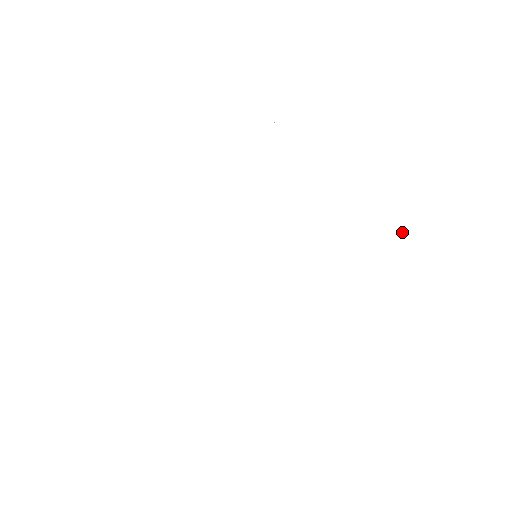
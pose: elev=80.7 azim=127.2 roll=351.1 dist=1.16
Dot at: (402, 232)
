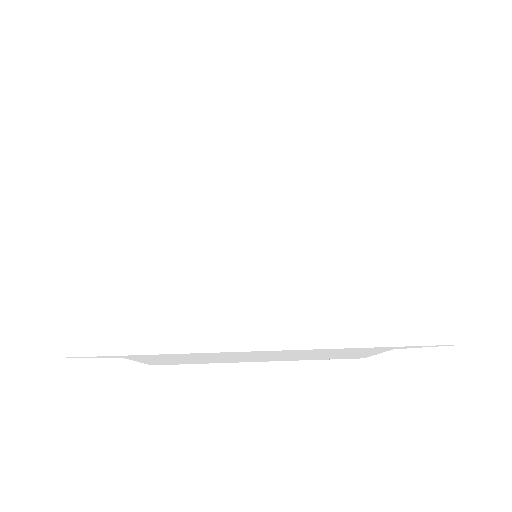
Dot at: (405, 315)
